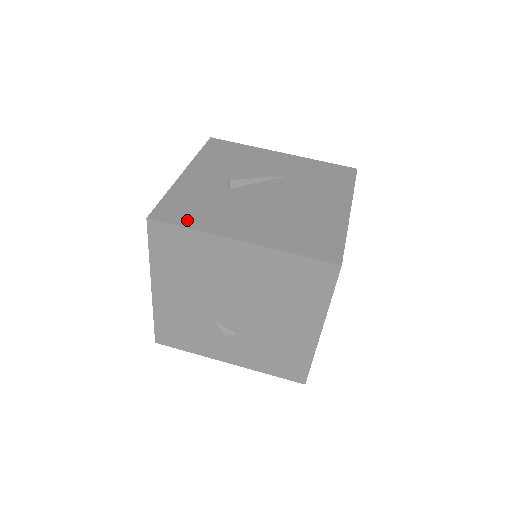
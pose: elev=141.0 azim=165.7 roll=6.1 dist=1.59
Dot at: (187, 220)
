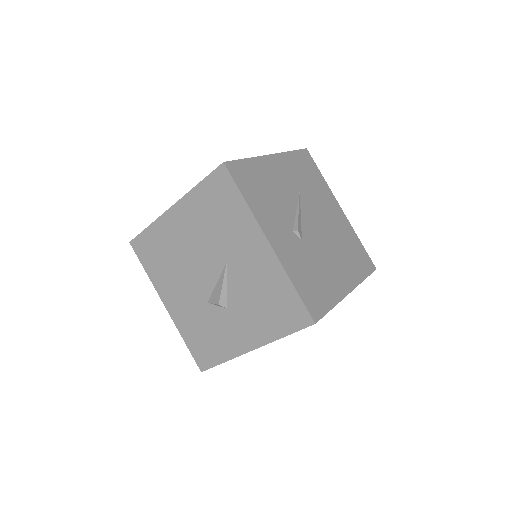
Dot at: (325, 301)
